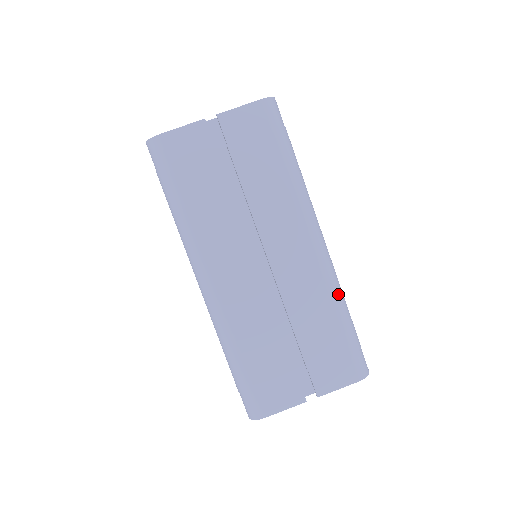
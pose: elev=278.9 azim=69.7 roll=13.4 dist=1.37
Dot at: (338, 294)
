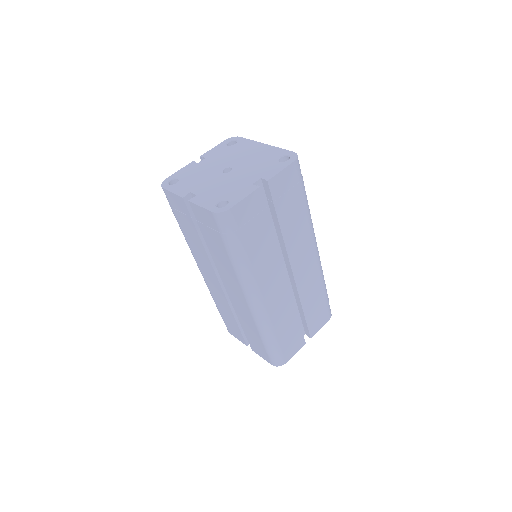
Dot at: (323, 276)
